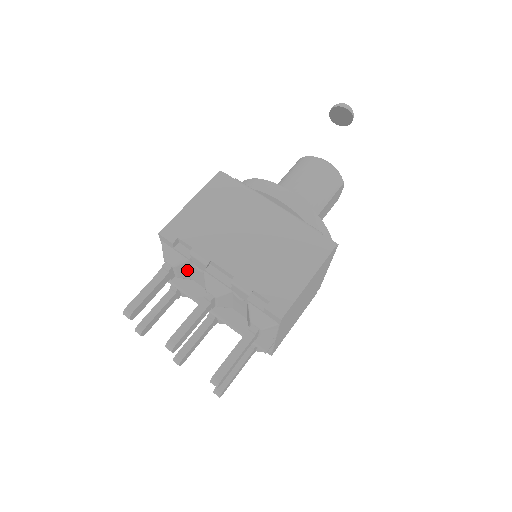
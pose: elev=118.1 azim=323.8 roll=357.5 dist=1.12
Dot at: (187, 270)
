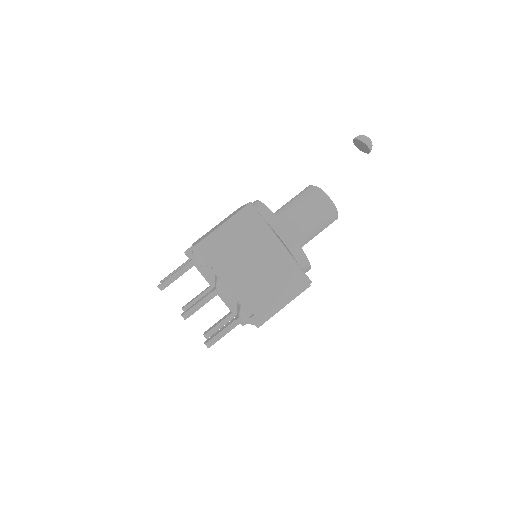
Dot at: occluded
